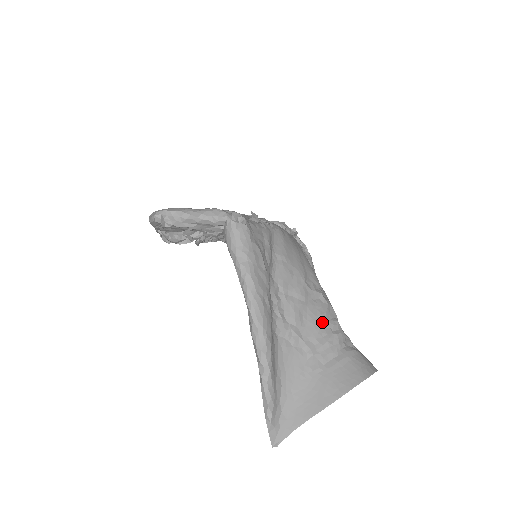
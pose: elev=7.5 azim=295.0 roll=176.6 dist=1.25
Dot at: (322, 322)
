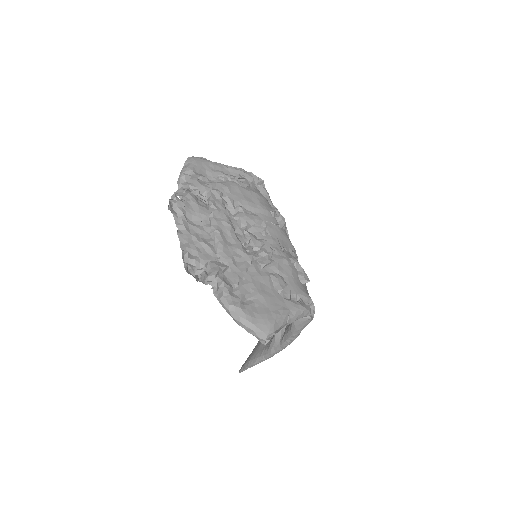
Dot at: occluded
